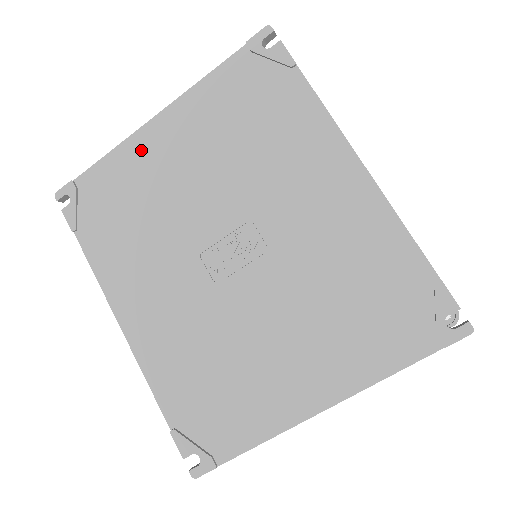
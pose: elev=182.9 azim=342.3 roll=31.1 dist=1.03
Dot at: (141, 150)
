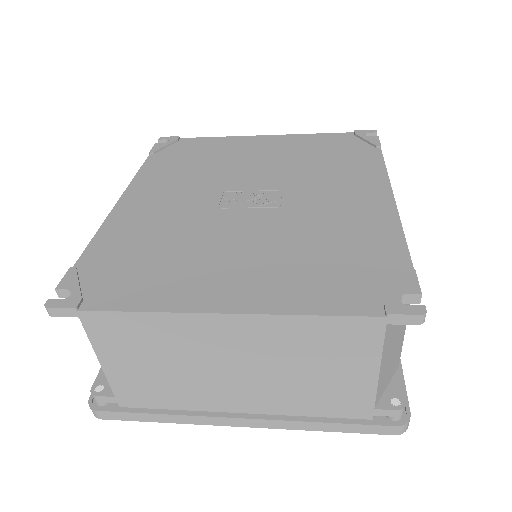
Dot at: (240, 142)
